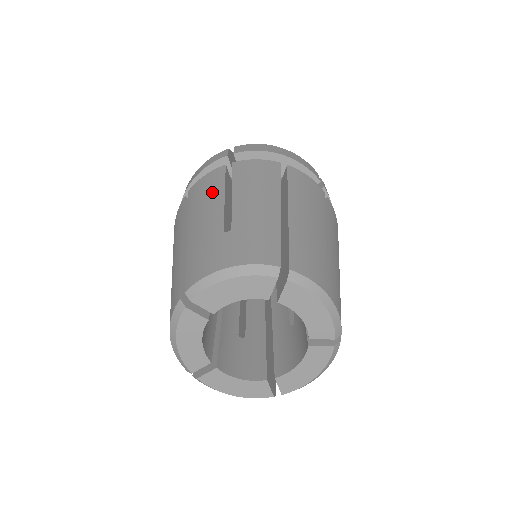
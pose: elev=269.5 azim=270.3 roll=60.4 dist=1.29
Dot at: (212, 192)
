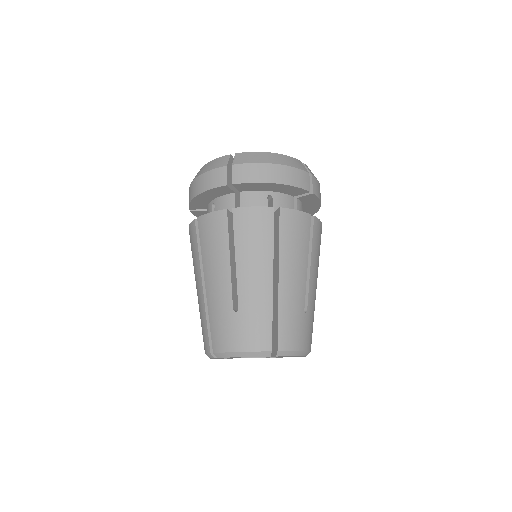
Dot at: (219, 249)
